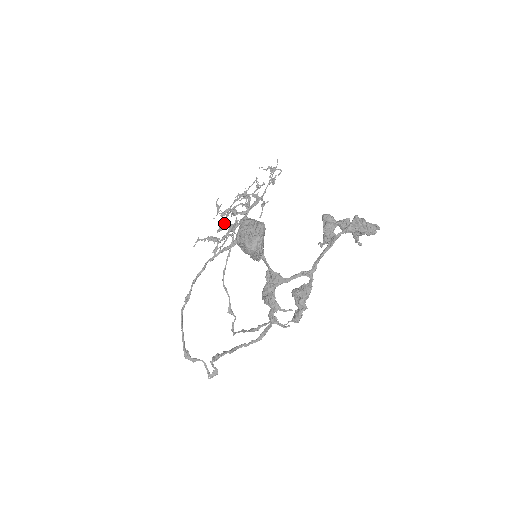
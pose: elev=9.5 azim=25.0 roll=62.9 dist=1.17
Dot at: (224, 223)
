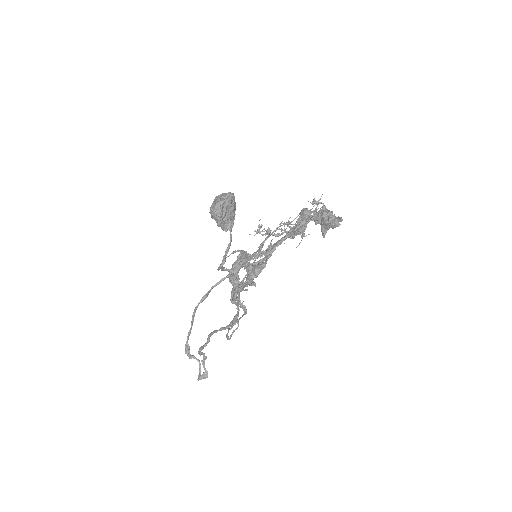
Dot at: (262, 244)
